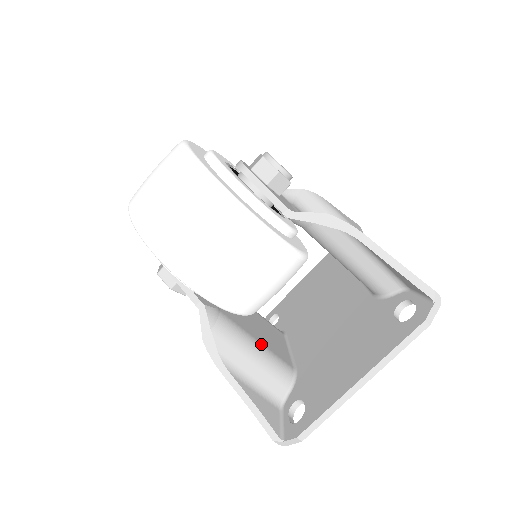
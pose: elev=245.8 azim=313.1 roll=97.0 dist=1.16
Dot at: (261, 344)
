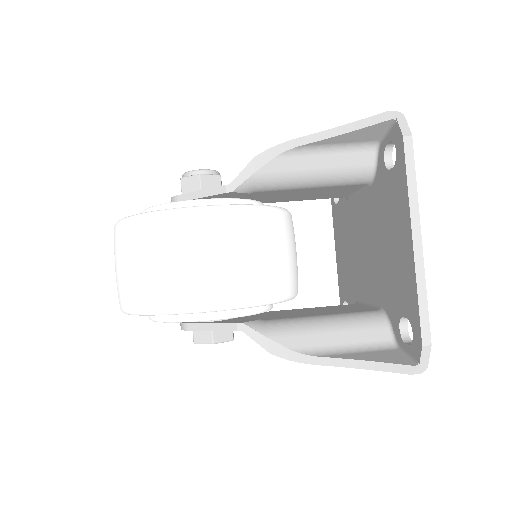
Dot at: (327, 315)
